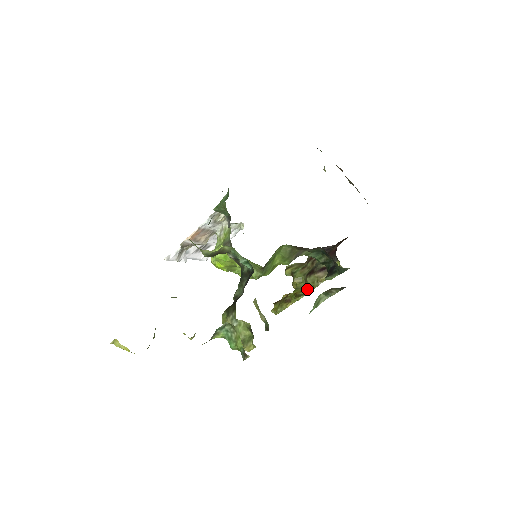
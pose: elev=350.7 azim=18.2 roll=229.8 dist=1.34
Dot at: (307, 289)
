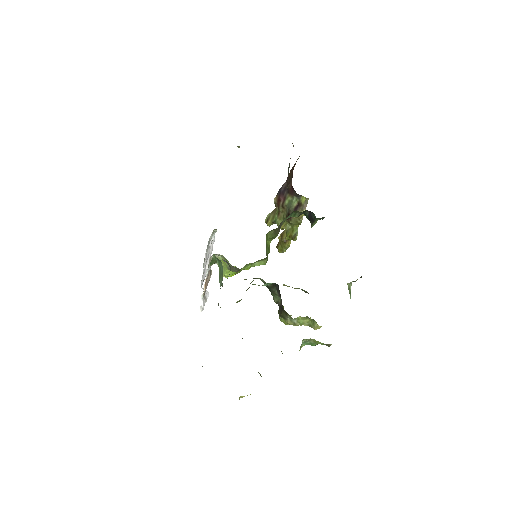
Dot at: (295, 227)
